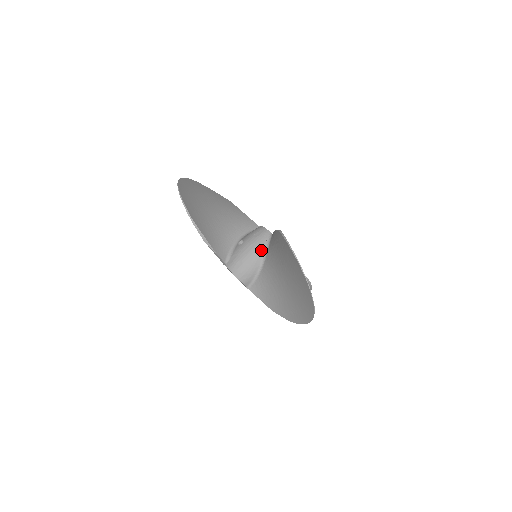
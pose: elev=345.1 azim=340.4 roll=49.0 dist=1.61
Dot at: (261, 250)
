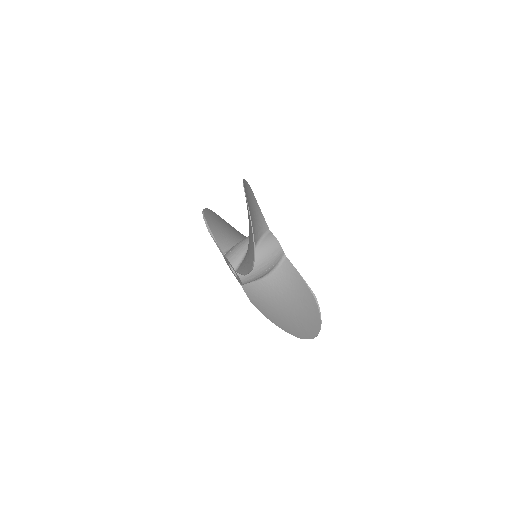
Dot at: occluded
